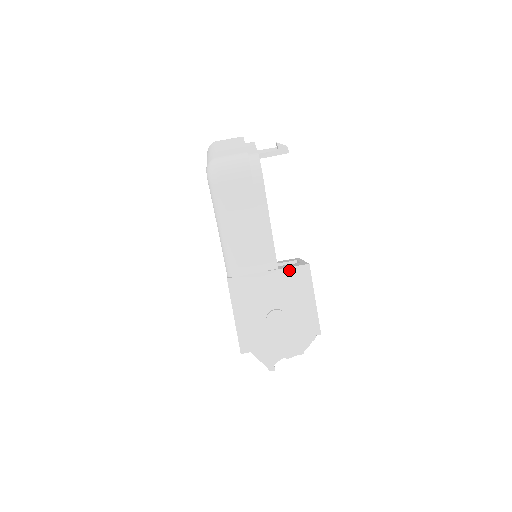
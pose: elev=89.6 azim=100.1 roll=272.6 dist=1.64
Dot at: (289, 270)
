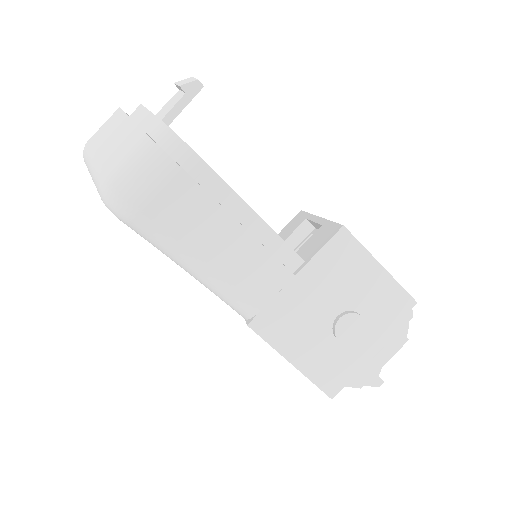
Dot at: (322, 254)
